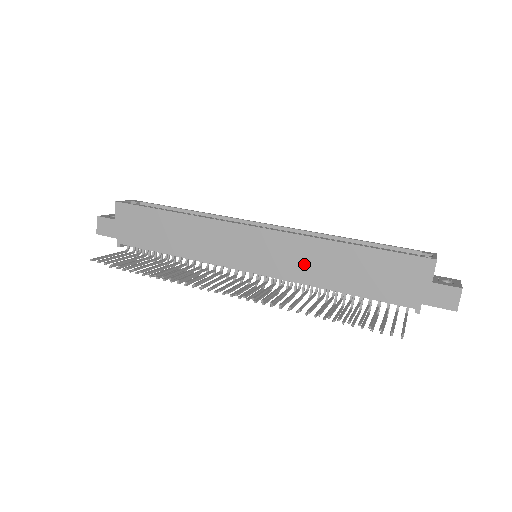
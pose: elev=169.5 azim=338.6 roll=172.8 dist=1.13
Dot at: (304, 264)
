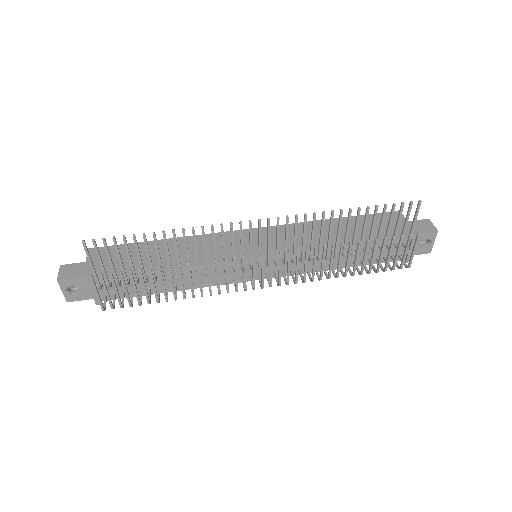
Dot at: (306, 238)
